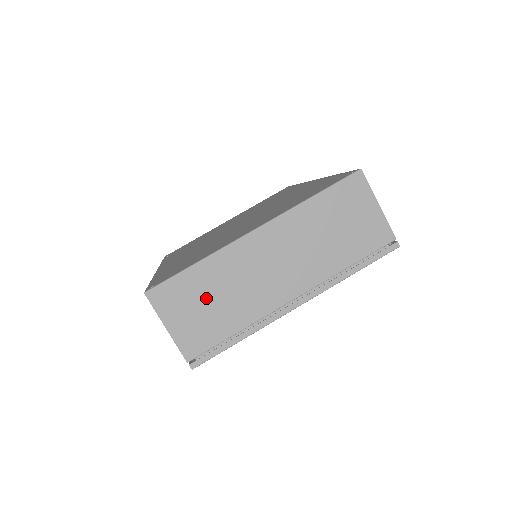
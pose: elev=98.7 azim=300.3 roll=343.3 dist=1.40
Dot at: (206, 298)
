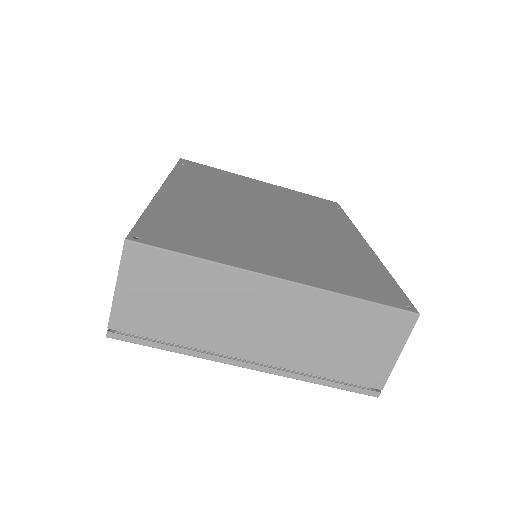
Dot at: (177, 294)
